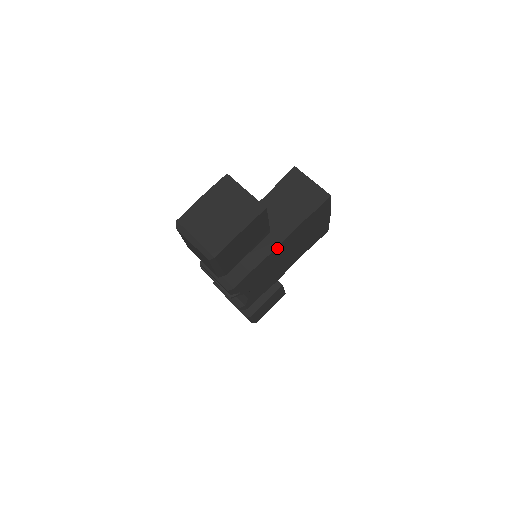
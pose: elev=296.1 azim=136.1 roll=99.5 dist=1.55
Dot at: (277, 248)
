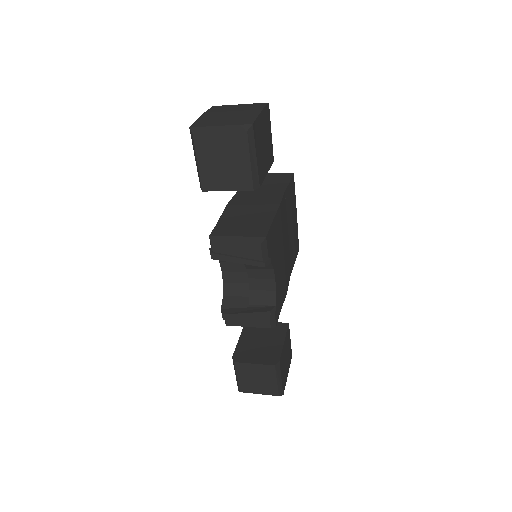
Dot at: (280, 207)
